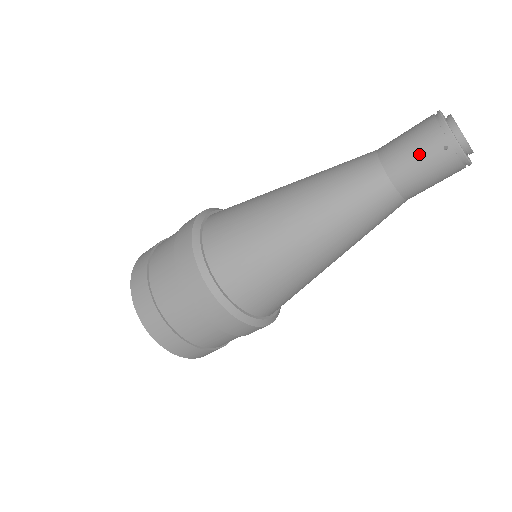
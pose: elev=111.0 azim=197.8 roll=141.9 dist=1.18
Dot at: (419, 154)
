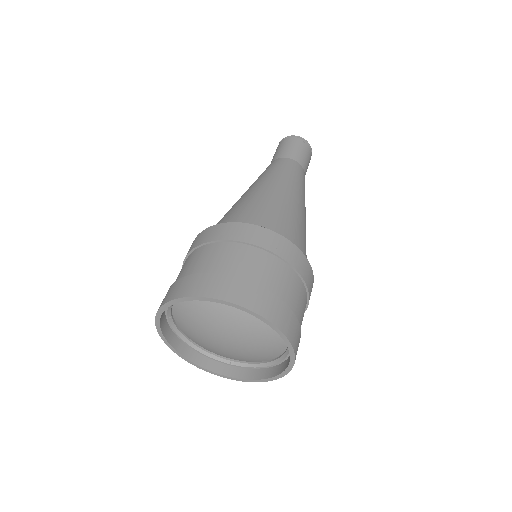
Dot at: (297, 147)
